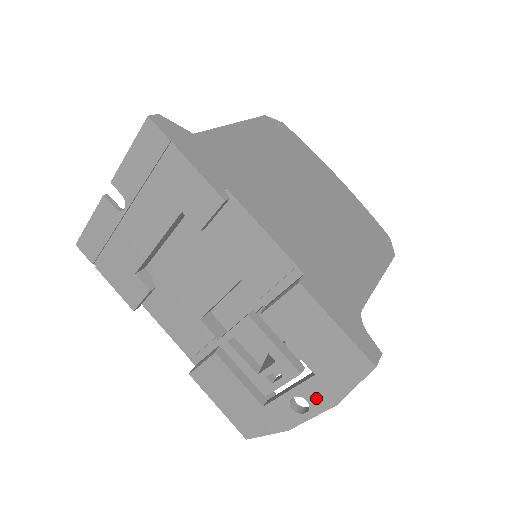
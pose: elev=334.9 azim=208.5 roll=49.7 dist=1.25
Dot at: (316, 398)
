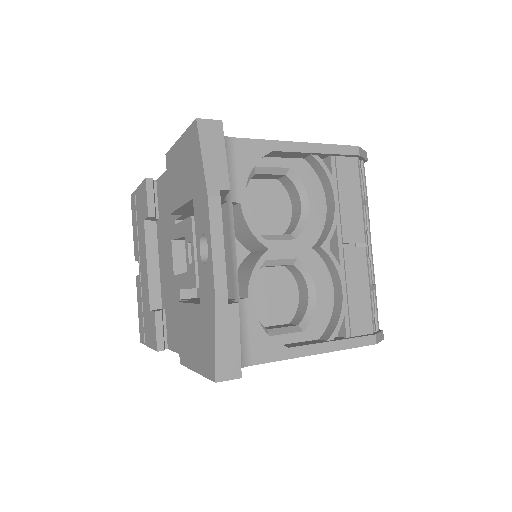
Dot at: (202, 218)
